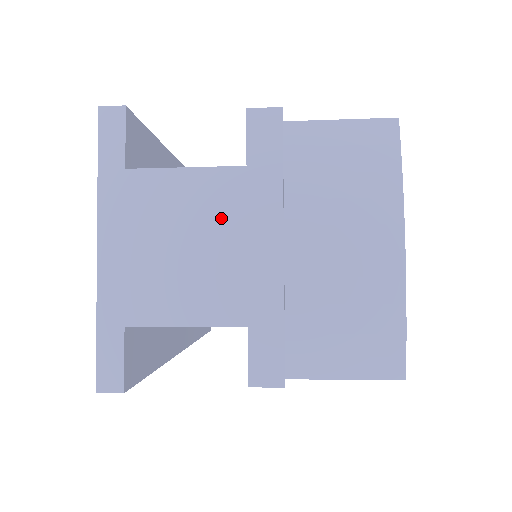
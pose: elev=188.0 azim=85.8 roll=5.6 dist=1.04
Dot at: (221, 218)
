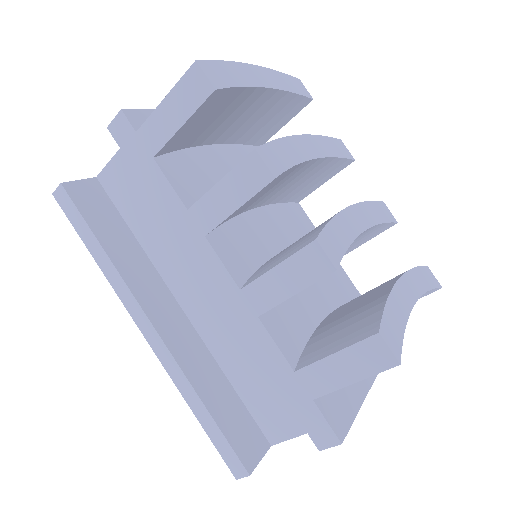
Dot at: occluded
